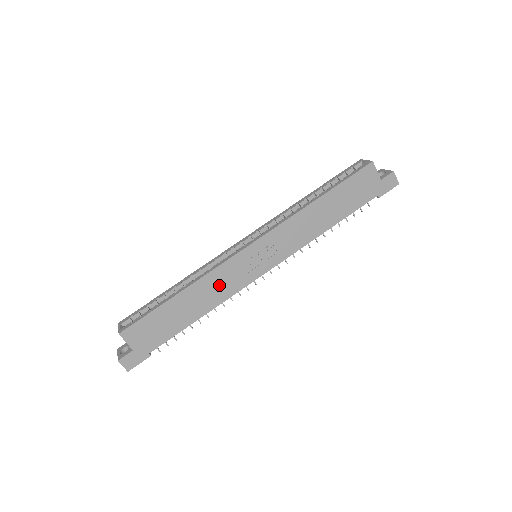
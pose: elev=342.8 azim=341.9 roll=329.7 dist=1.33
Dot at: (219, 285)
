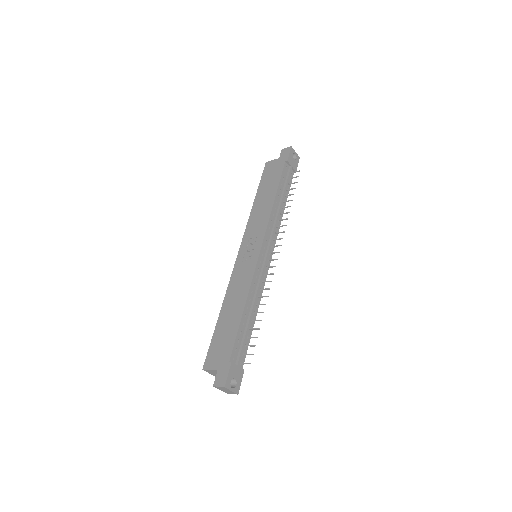
Dot at: (239, 285)
